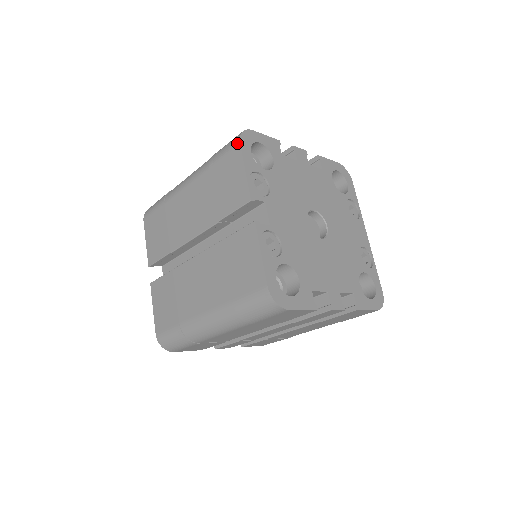
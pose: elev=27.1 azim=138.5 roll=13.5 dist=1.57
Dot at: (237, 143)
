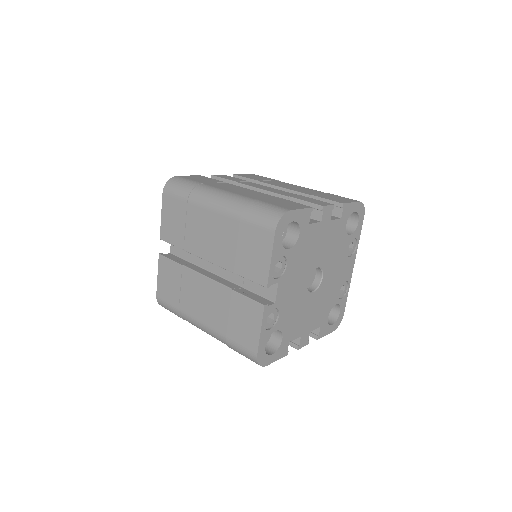
Dot at: (272, 230)
